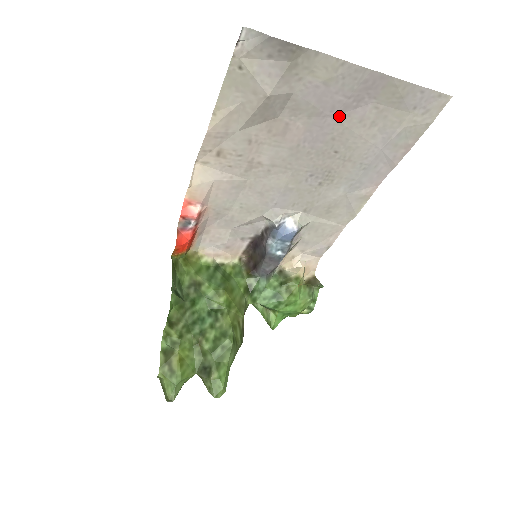
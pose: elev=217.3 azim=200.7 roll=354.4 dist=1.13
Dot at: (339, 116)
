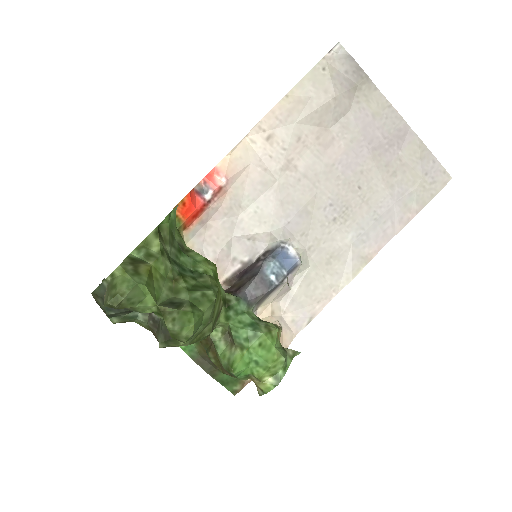
Dot at: (373, 152)
